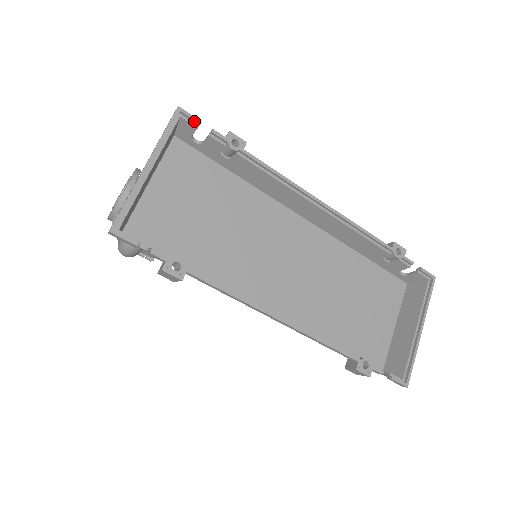
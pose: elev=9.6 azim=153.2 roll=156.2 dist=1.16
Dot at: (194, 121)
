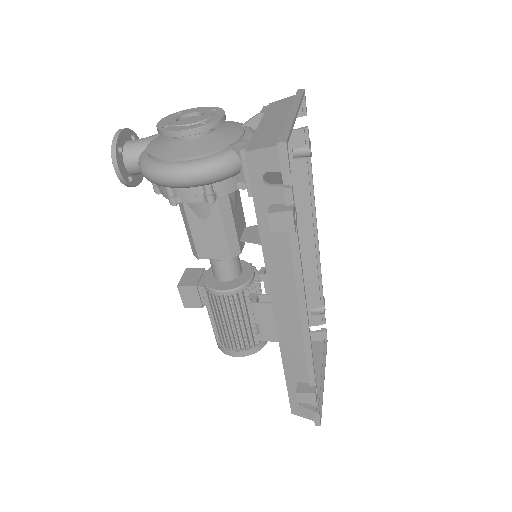
Dot at: (304, 109)
